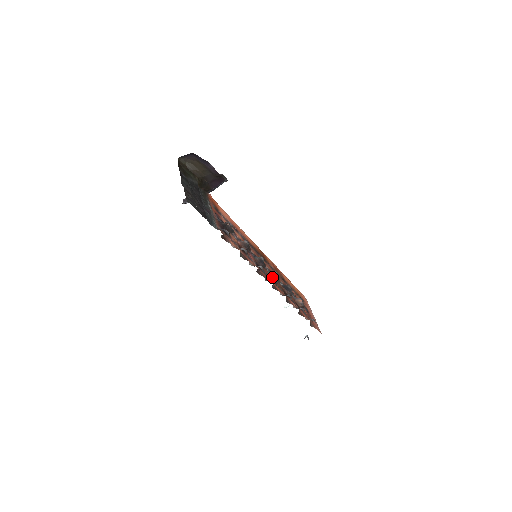
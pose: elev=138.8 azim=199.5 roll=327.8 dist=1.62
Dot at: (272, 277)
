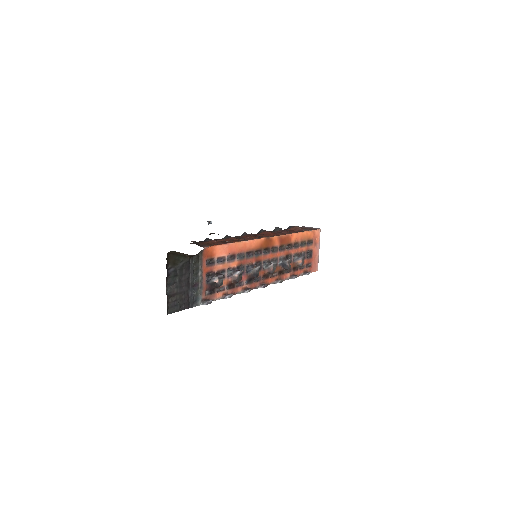
Dot at: (267, 272)
